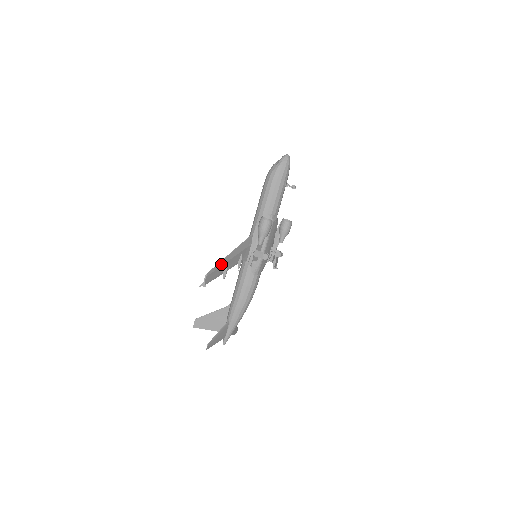
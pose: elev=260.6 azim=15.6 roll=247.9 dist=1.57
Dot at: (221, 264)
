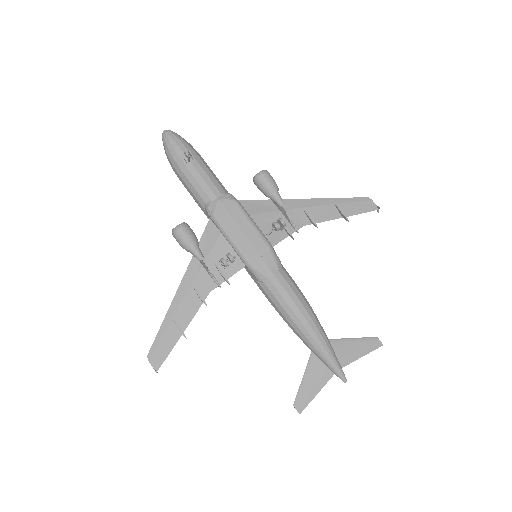
Dot at: (164, 329)
